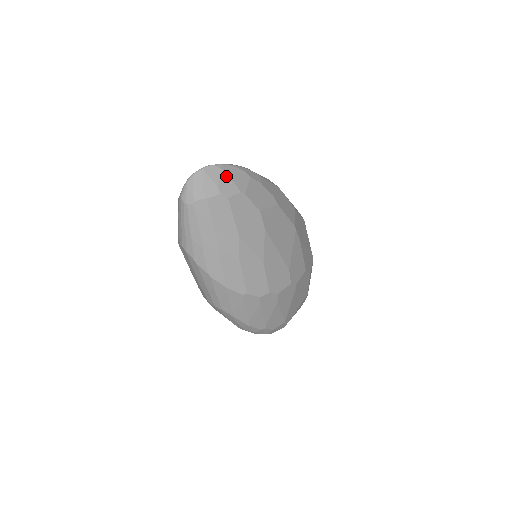
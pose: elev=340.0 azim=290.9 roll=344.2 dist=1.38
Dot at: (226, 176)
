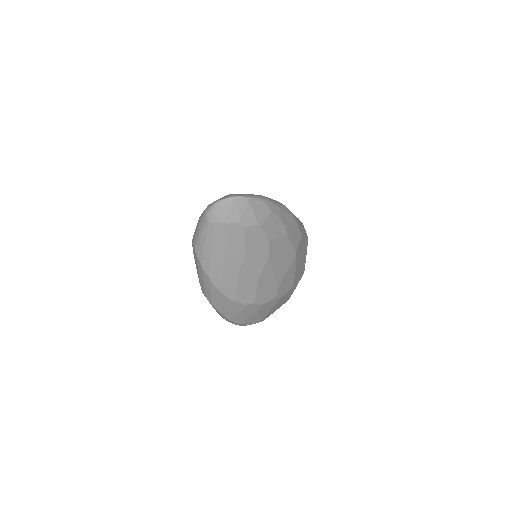
Dot at: (250, 208)
